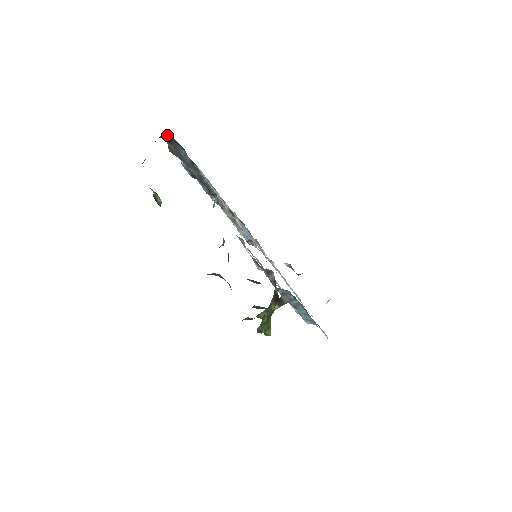
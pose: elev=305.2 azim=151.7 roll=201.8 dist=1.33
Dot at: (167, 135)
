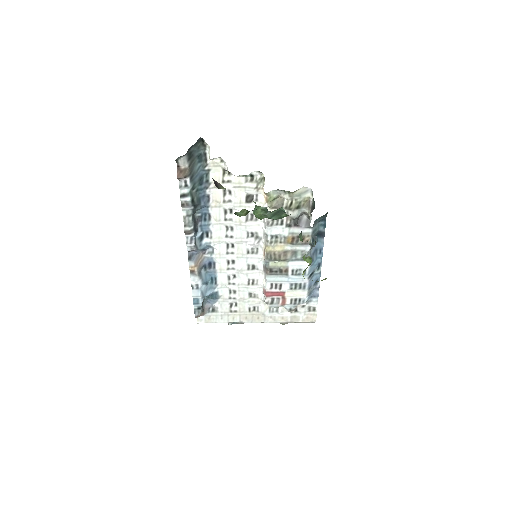
Dot at: (195, 144)
